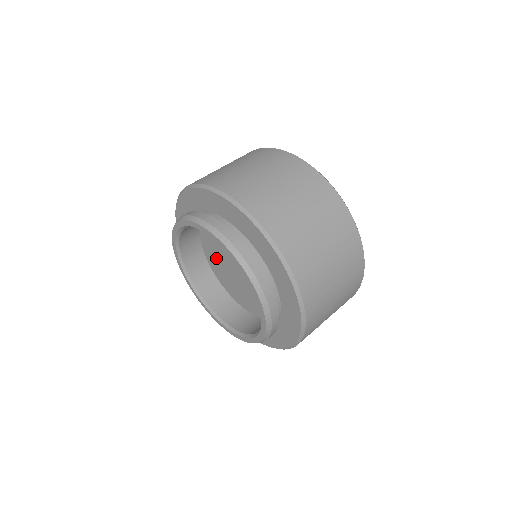
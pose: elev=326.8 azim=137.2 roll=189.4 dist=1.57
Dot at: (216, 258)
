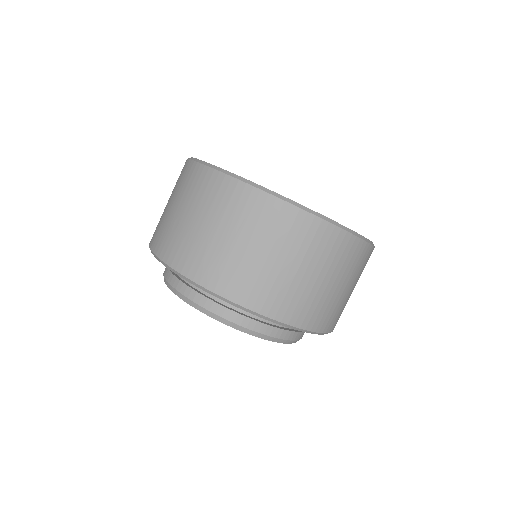
Dot at: occluded
